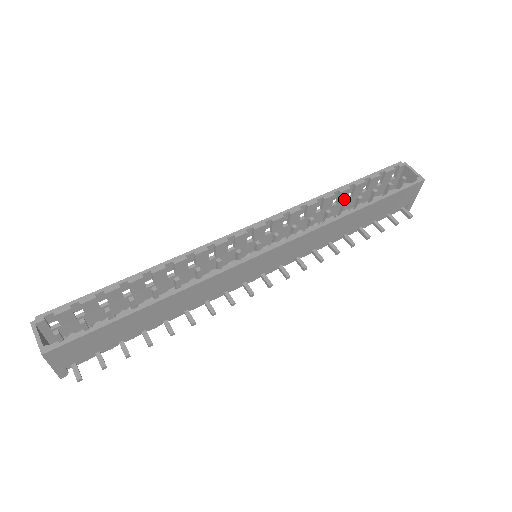
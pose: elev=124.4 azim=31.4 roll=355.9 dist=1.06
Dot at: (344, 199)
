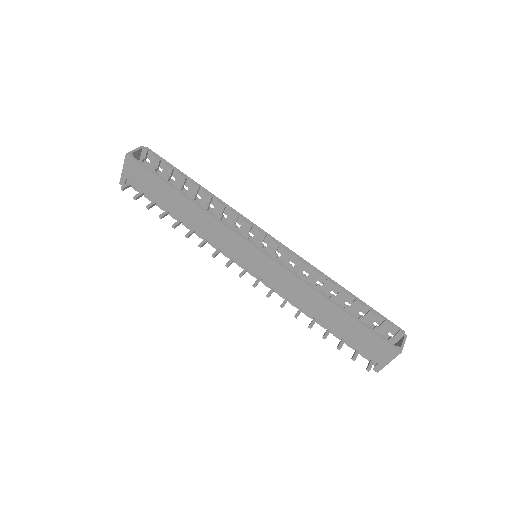
Dot at: (341, 301)
